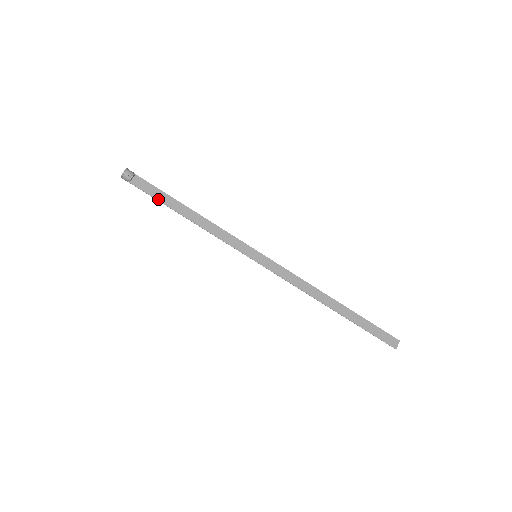
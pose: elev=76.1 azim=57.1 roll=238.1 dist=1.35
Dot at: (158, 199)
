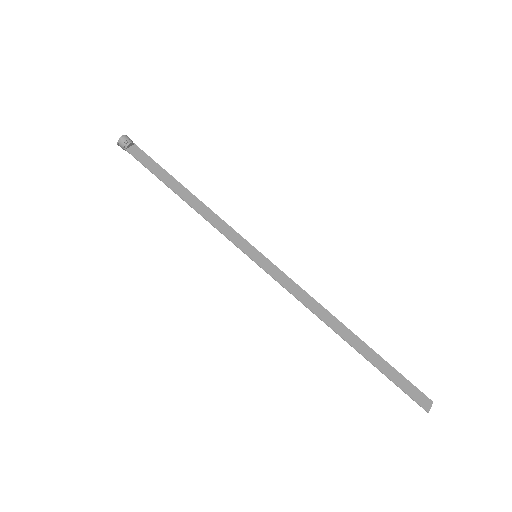
Dot at: (153, 172)
